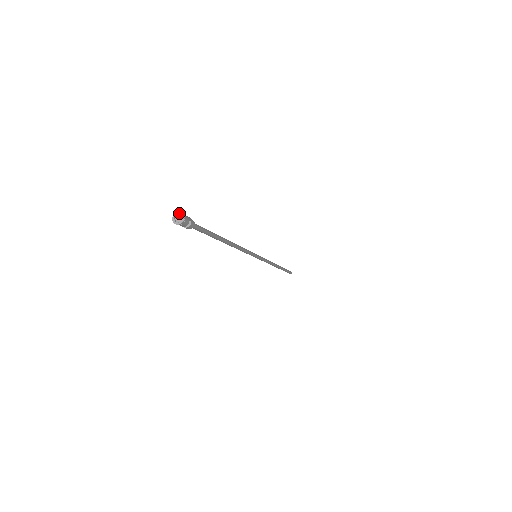
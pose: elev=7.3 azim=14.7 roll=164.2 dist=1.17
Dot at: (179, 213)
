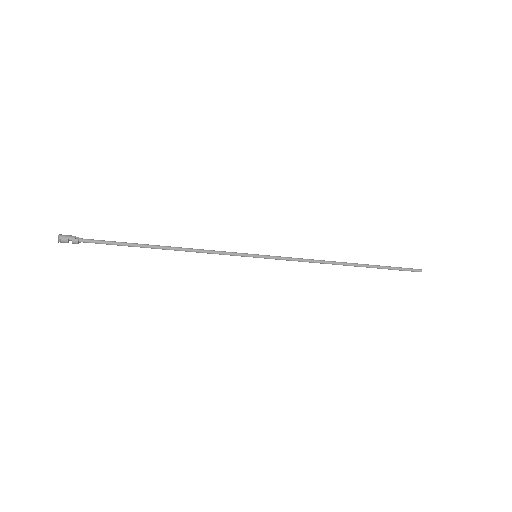
Dot at: (59, 235)
